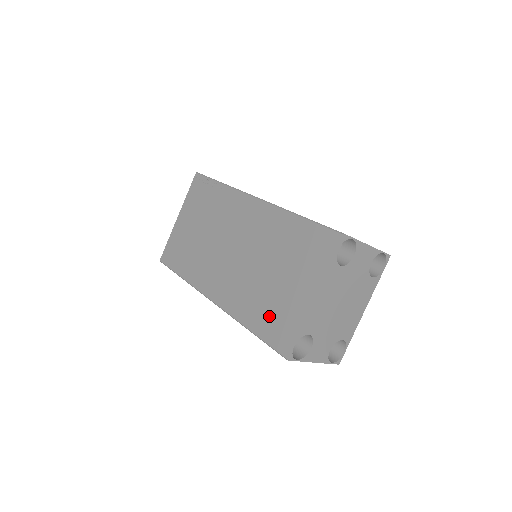
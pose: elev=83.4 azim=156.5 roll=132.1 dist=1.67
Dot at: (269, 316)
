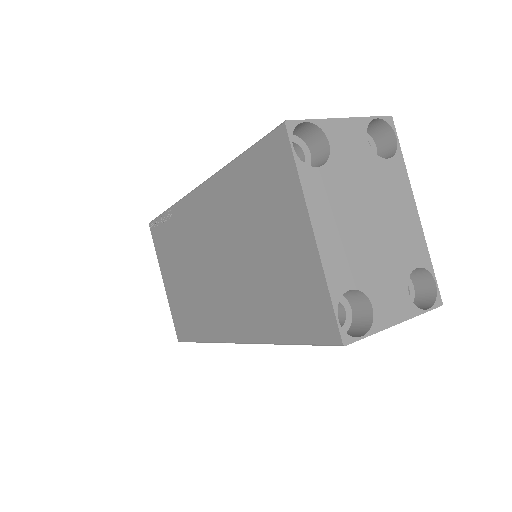
Dot at: (288, 306)
